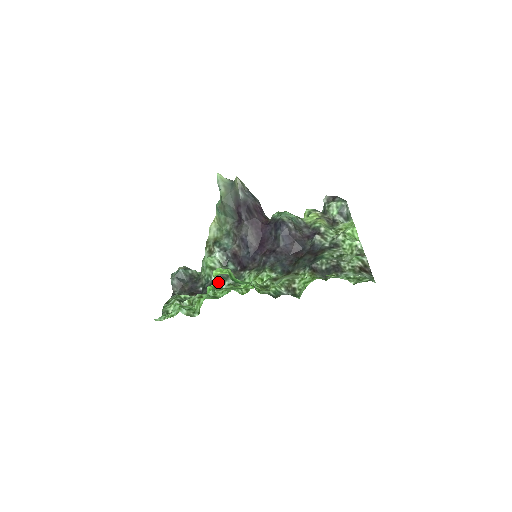
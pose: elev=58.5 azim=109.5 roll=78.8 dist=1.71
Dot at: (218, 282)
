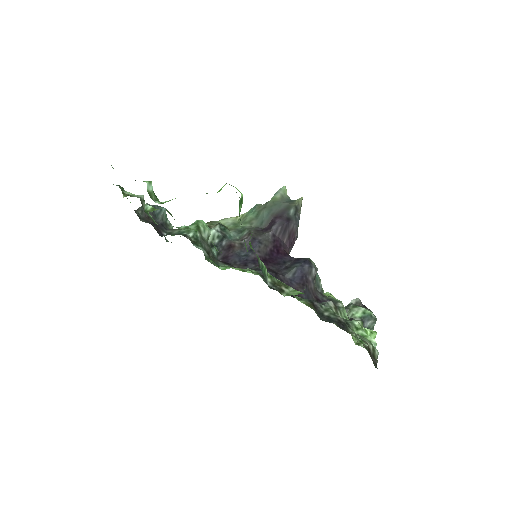
Dot at: (192, 240)
